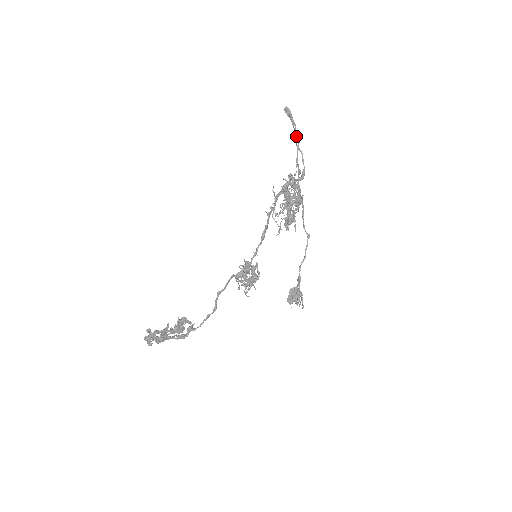
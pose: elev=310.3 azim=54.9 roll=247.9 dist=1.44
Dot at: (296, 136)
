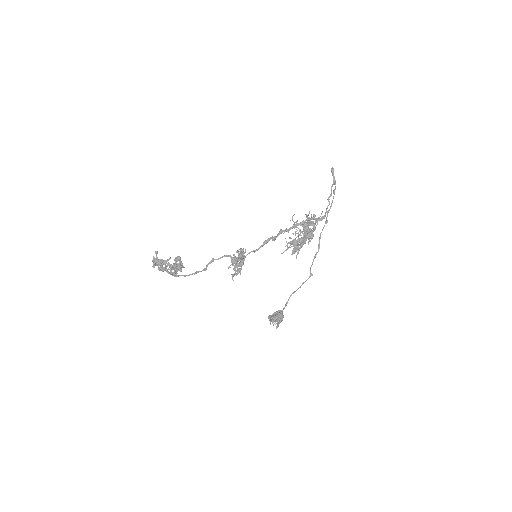
Dot at: (334, 193)
